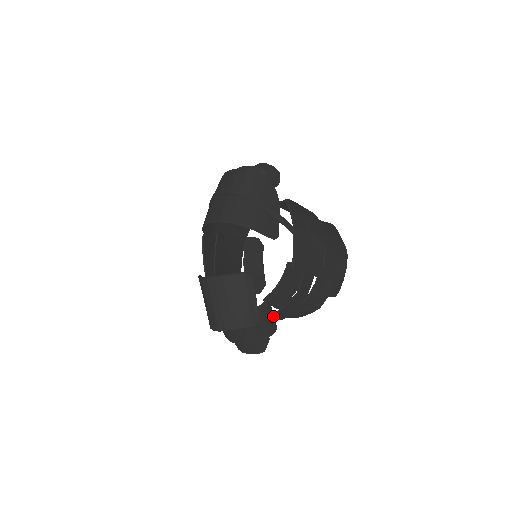
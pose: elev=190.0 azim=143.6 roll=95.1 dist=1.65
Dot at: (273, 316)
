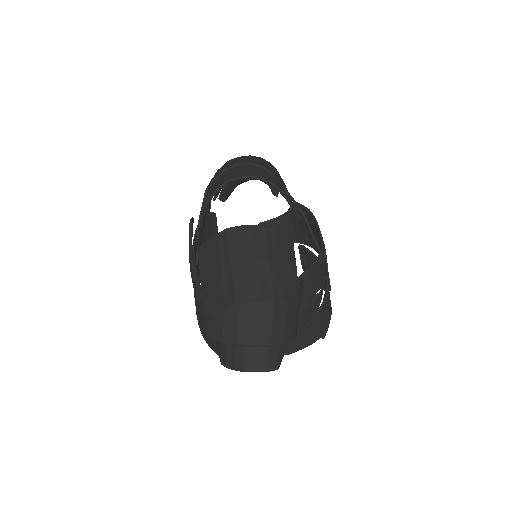
Dot at: occluded
